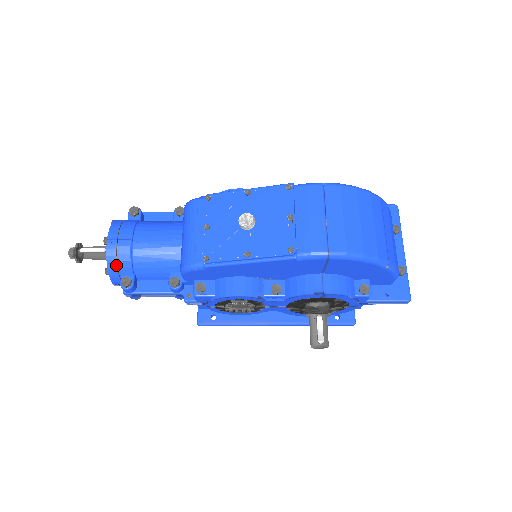
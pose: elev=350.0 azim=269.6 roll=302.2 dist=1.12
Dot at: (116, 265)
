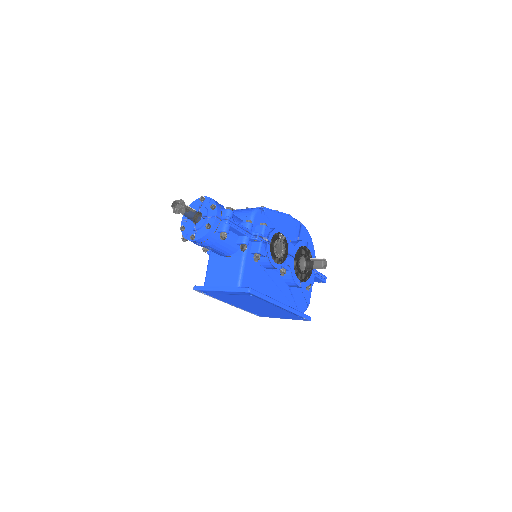
Dot at: (218, 203)
